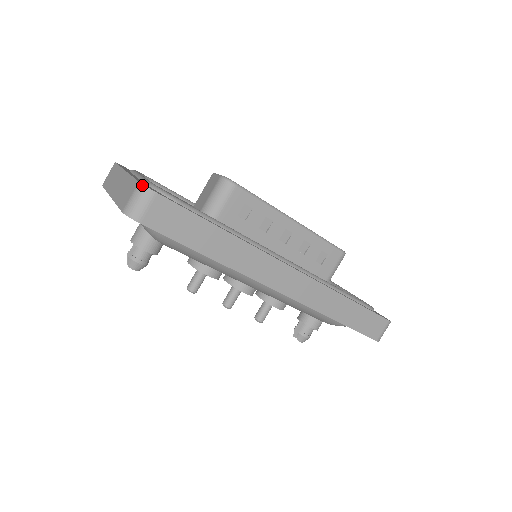
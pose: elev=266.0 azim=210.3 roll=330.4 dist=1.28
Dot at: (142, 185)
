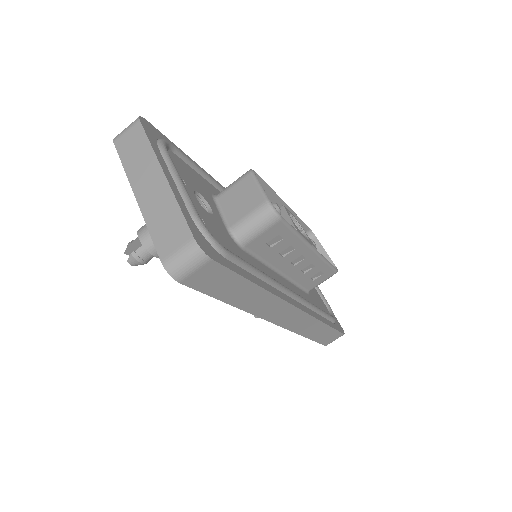
Dot at: (198, 246)
